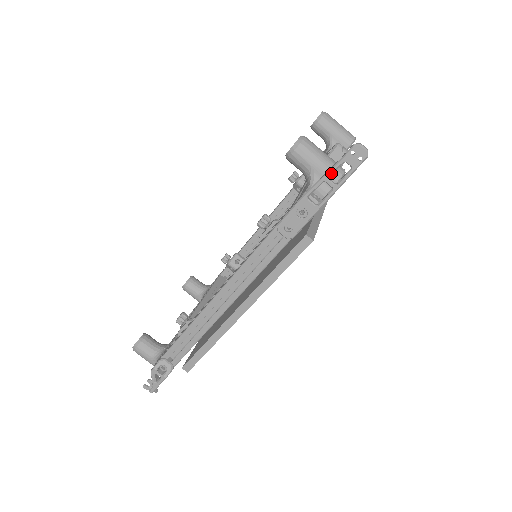
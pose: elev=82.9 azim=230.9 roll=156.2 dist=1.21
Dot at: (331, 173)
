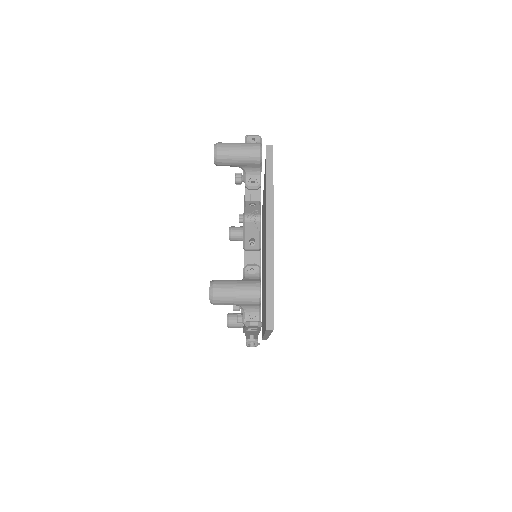
Dot at: (247, 328)
